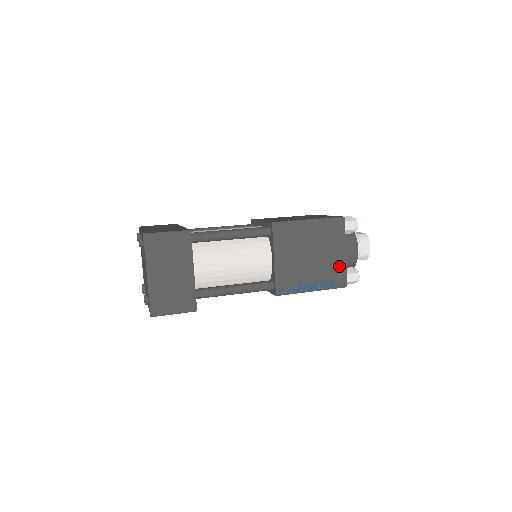
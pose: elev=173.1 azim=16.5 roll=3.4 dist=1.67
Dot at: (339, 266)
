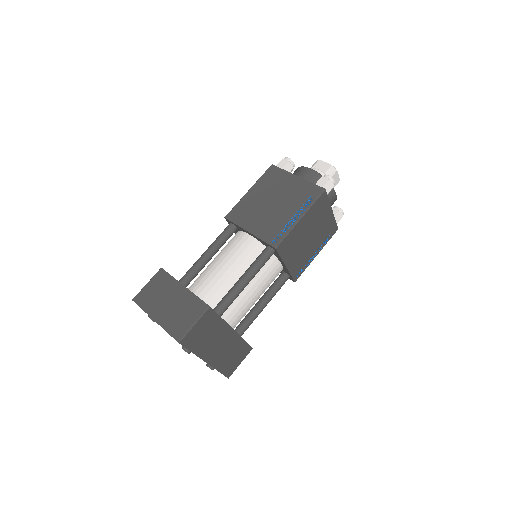
Dot at: (302, 186)
